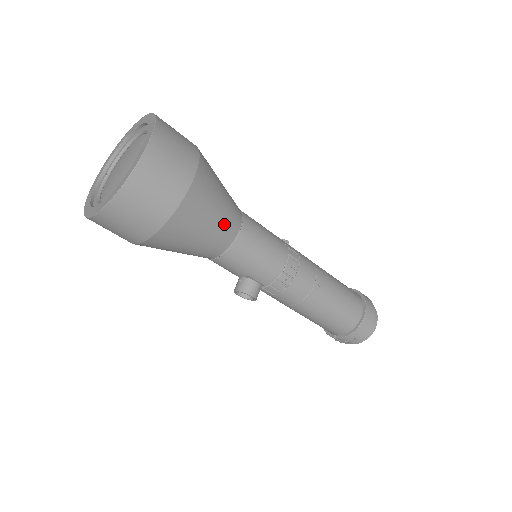
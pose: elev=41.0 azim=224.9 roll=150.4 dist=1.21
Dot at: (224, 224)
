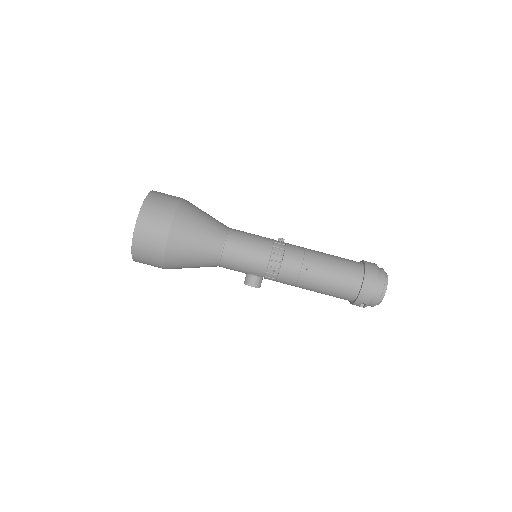
Dot at: (207, 247)
